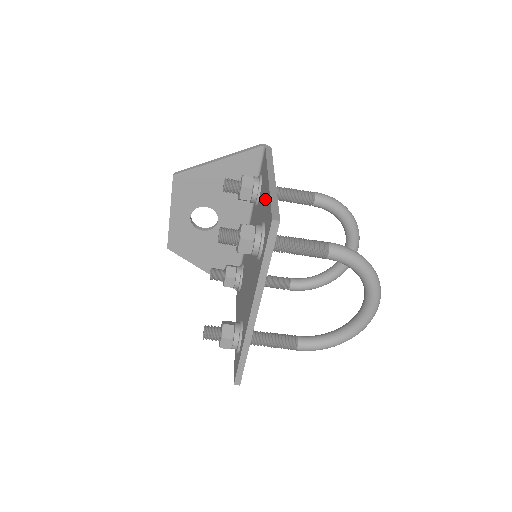
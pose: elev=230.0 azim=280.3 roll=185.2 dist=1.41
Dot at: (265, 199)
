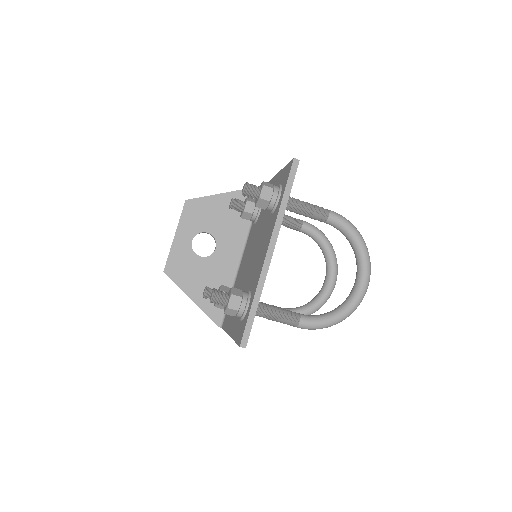
Dot at: (275, 184)
